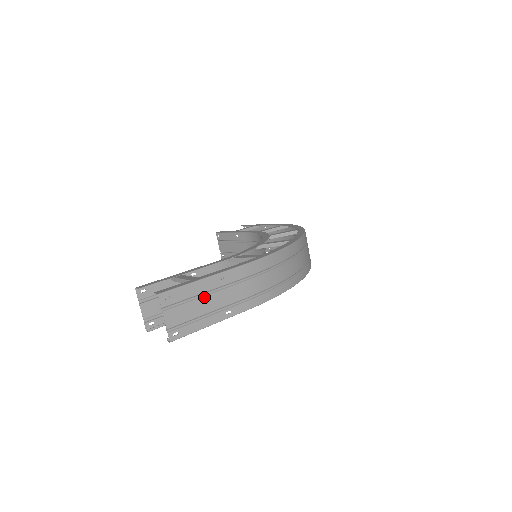
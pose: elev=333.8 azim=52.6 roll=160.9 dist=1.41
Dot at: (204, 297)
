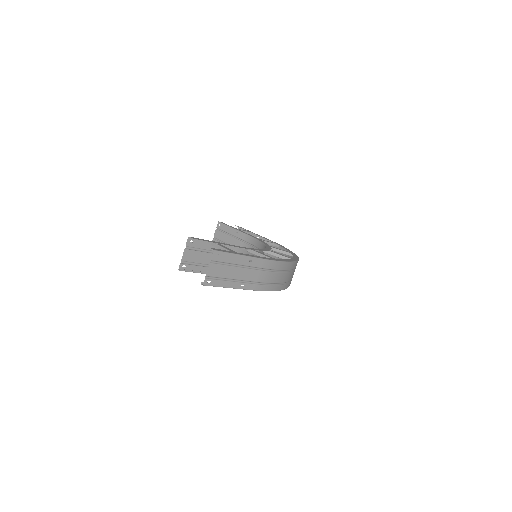
Dot at: (236, 267)
